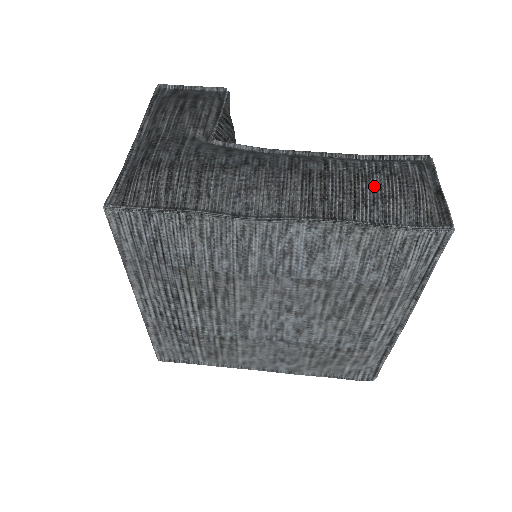
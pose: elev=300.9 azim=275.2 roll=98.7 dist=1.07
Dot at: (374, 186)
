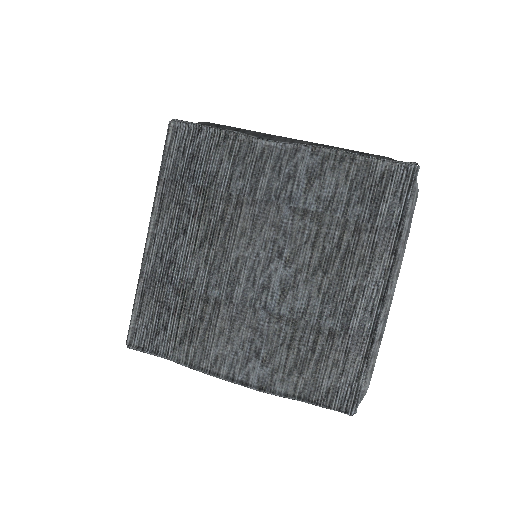
Dot at: (361, 152)
